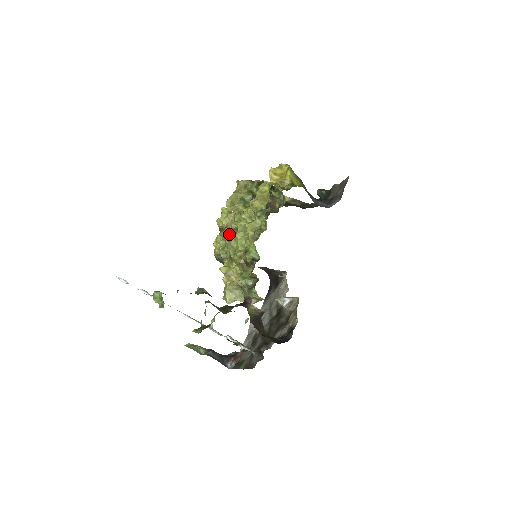
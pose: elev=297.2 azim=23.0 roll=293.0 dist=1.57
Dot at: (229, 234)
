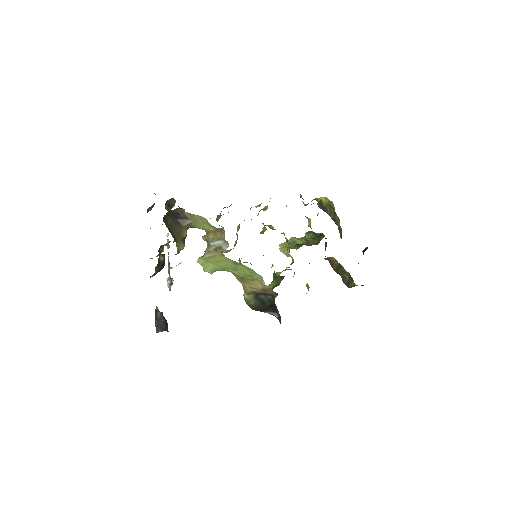
Dot at: occluded
